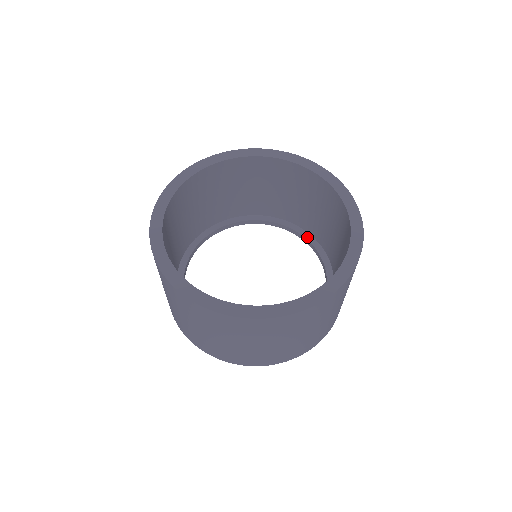
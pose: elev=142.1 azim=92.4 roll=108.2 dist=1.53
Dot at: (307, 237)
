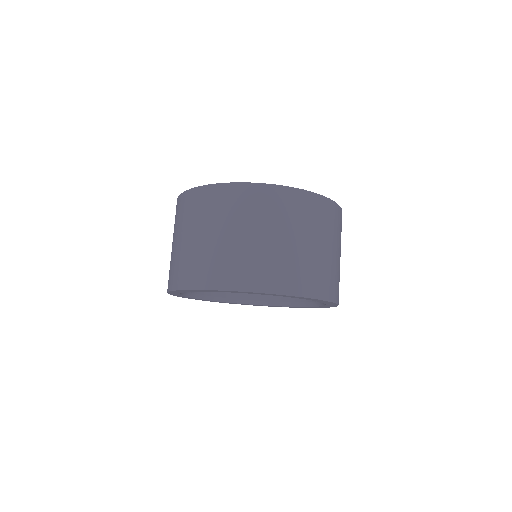
Dot at: (279, 296)
